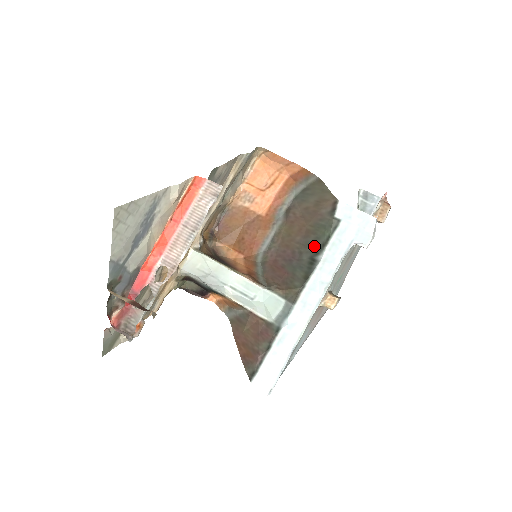
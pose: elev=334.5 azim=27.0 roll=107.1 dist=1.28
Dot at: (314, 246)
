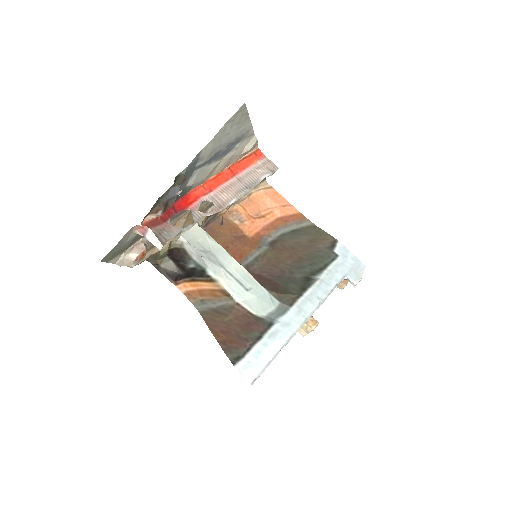
Dot at: (310, 269)
